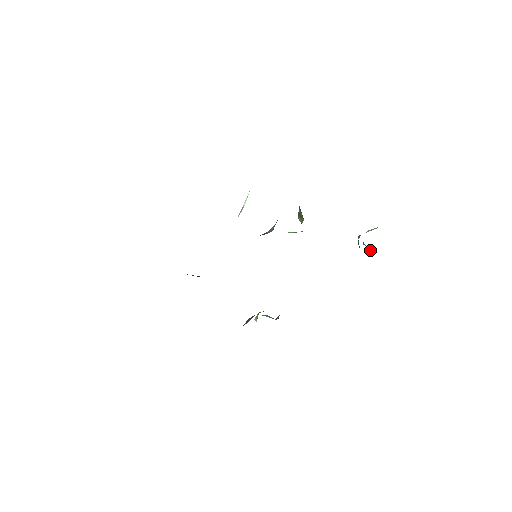
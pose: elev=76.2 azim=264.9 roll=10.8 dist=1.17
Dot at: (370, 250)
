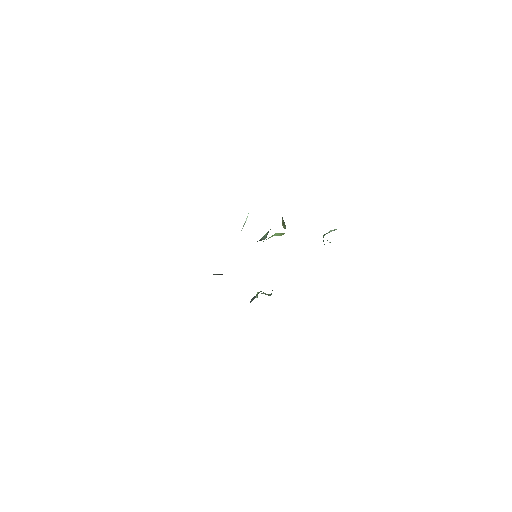
Dot at: occluded
